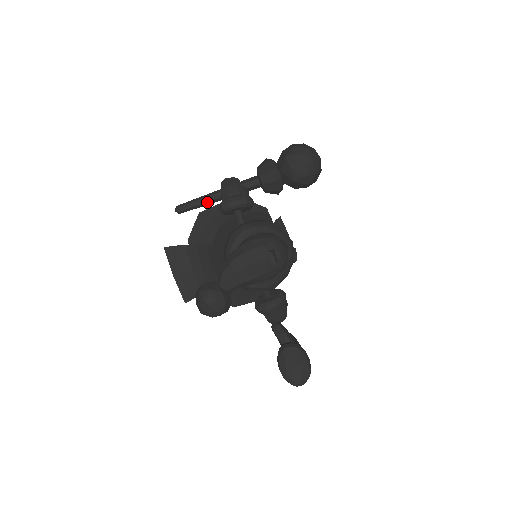
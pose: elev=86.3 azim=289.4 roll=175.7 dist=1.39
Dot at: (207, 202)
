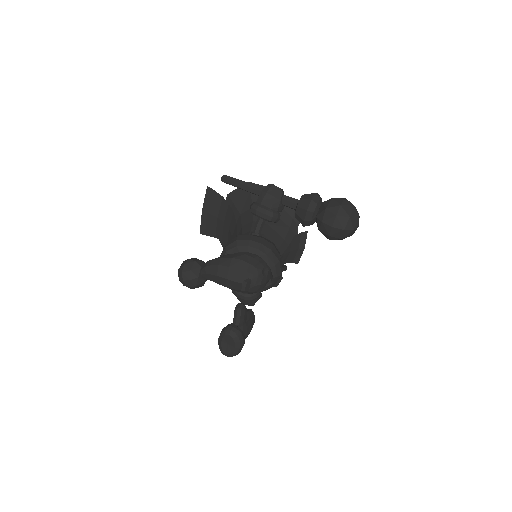
Dot at: (248, 191)
